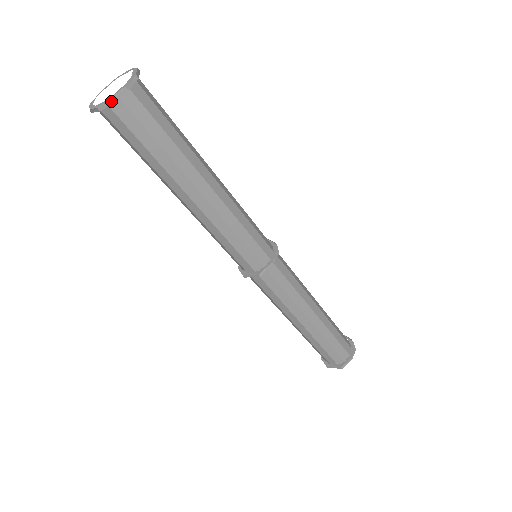
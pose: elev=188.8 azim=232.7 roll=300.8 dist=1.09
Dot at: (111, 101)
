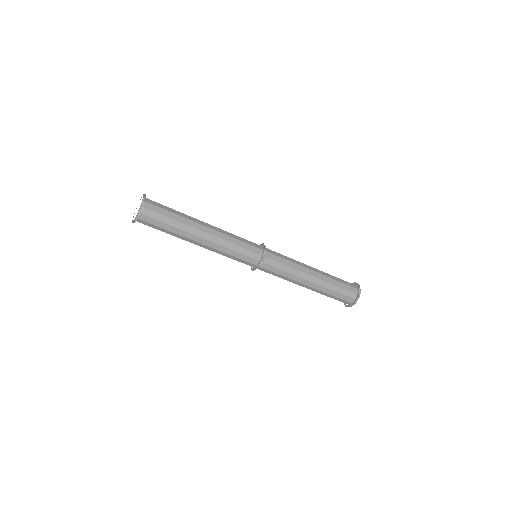
Dot at: occluded
